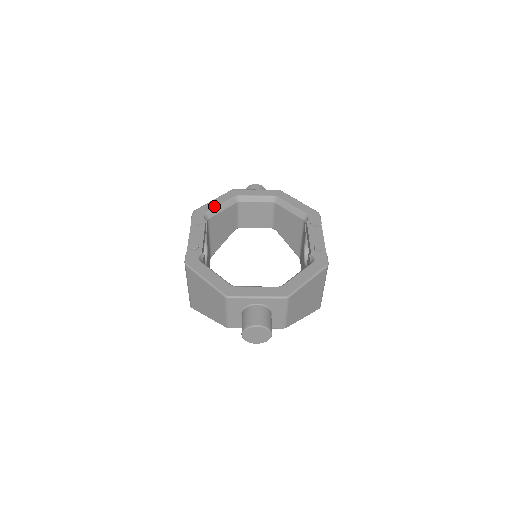
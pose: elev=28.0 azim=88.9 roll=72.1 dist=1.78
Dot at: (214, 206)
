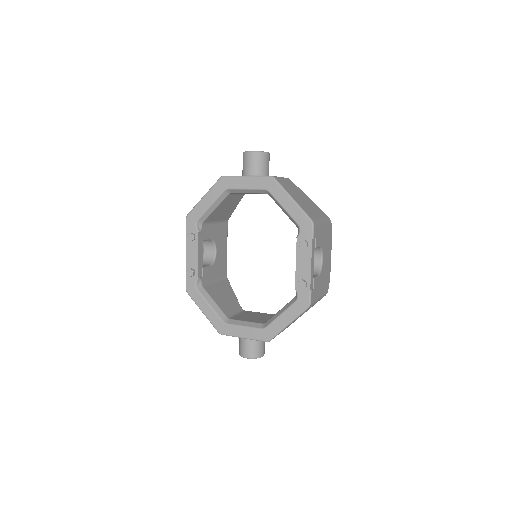
Dot at: (204, 209)
